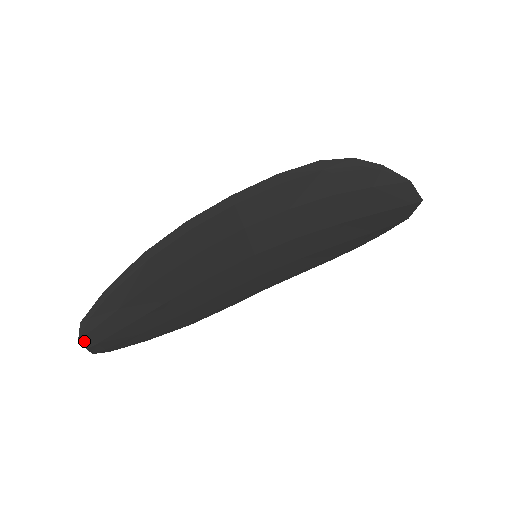
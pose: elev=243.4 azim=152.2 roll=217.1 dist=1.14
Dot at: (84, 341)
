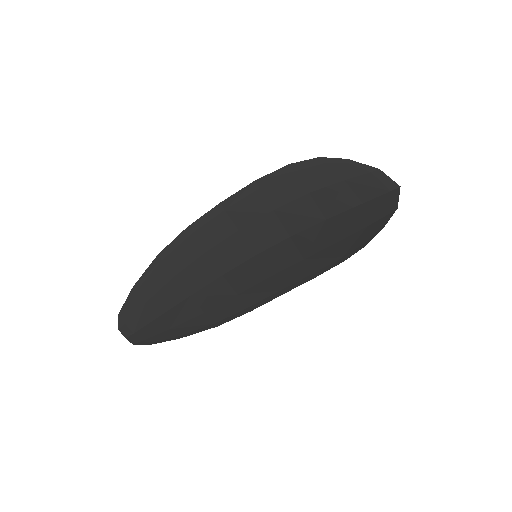
Dot at: (123, 331)
